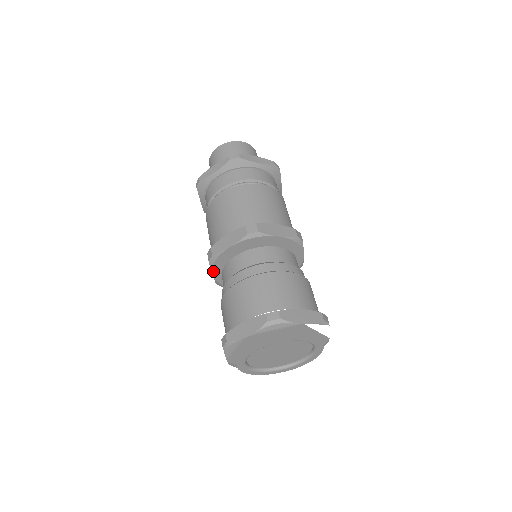
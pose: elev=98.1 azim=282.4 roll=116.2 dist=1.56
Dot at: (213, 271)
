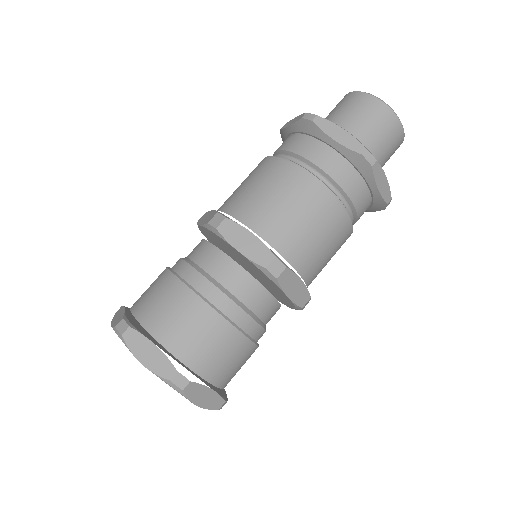
Dot at: (203, 227)
